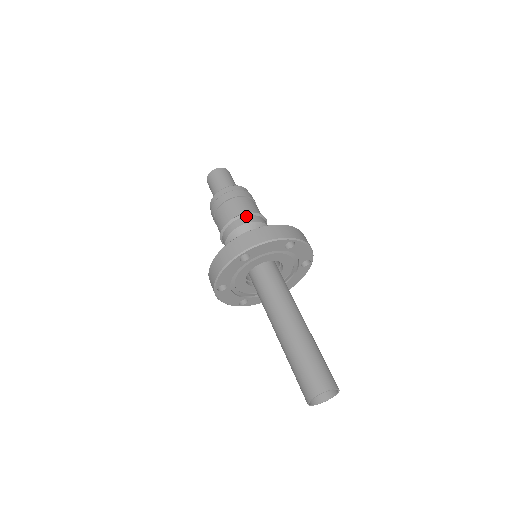
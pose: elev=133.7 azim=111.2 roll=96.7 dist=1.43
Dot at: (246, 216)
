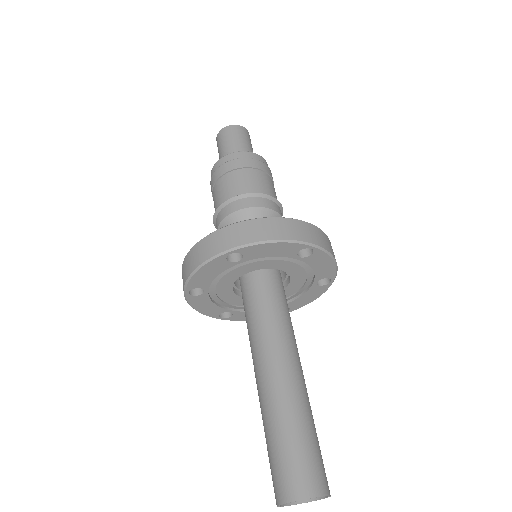
Dot at: (254, 197)
